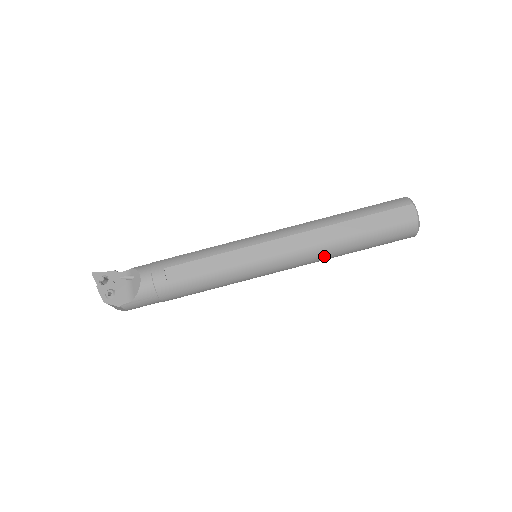
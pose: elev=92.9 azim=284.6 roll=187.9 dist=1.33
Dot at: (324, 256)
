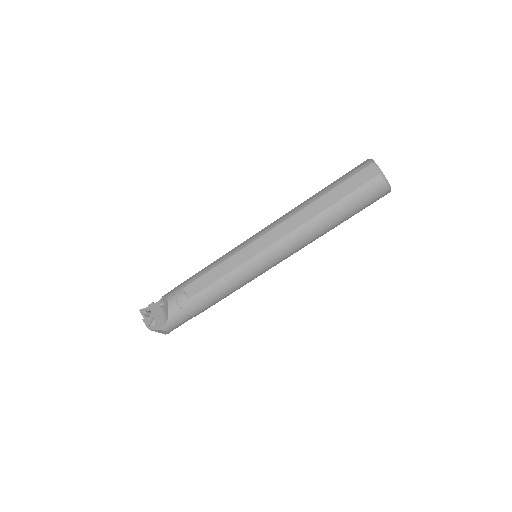
Dot at: (309, 236)
